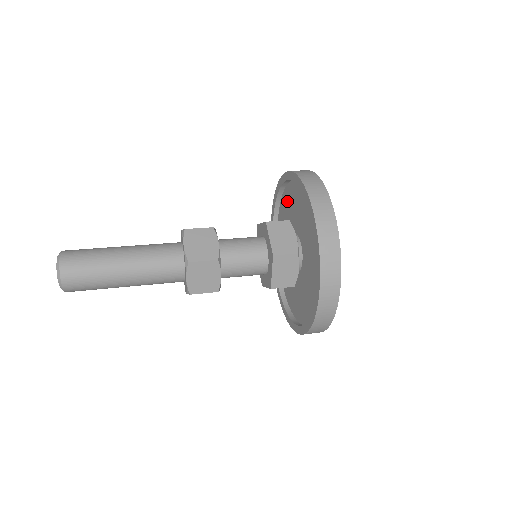
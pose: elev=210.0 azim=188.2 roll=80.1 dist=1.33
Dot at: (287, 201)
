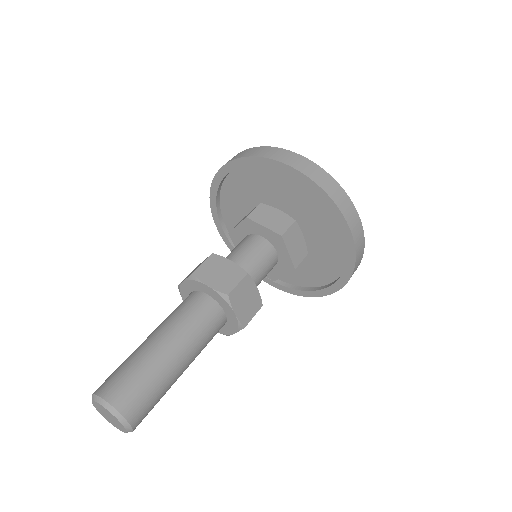
Dot at: (269, 178)
